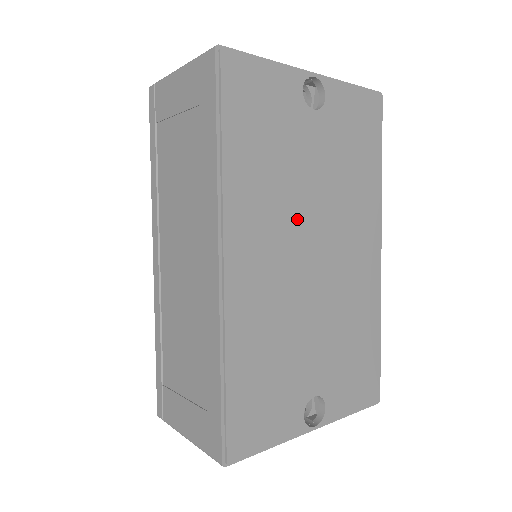
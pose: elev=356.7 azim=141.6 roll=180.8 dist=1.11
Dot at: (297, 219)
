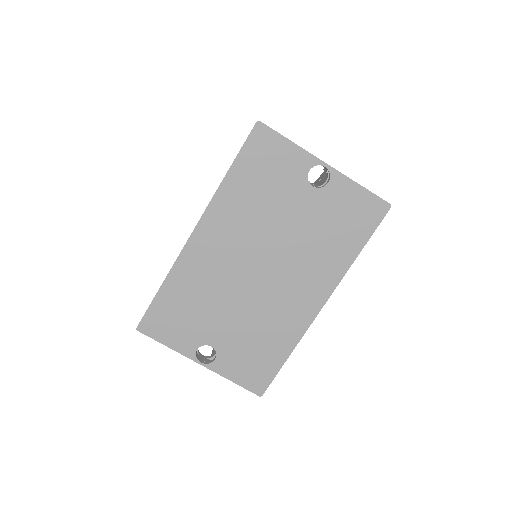
Dot at: (259, 241)
